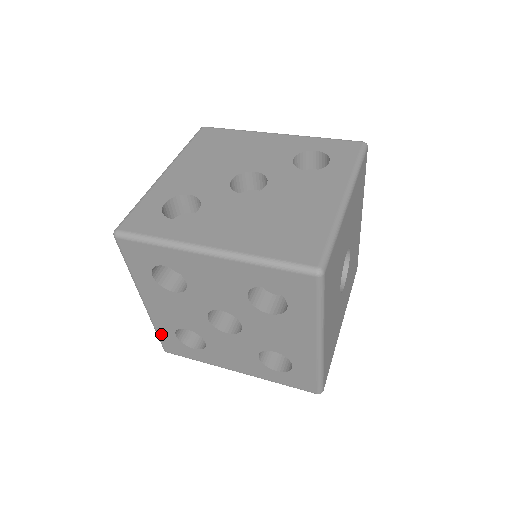
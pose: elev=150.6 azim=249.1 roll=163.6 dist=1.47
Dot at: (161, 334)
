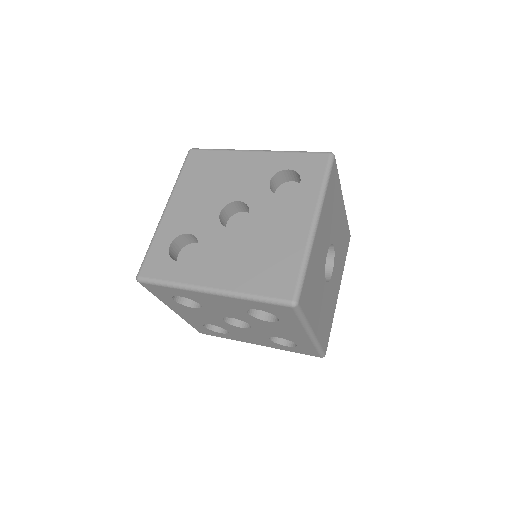
Dot at: (193, 325)
